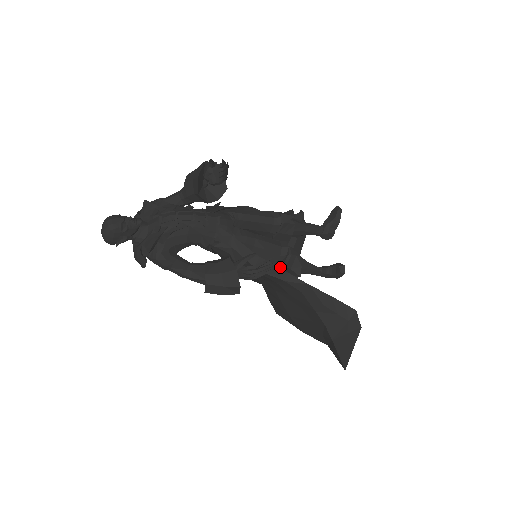
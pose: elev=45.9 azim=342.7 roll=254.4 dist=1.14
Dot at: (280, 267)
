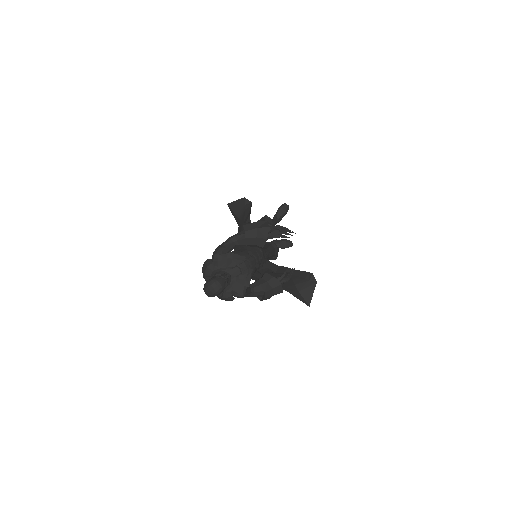
Dot at: occluded
